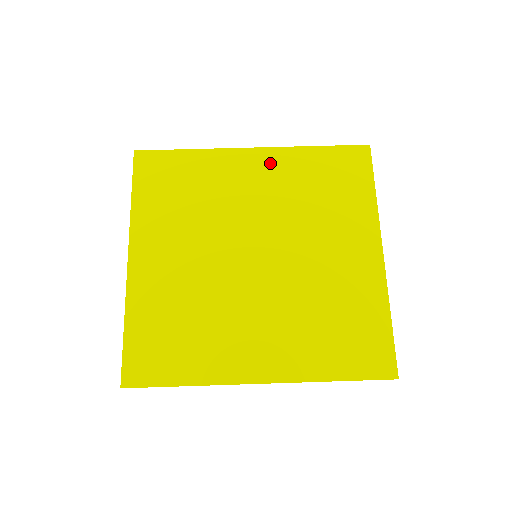
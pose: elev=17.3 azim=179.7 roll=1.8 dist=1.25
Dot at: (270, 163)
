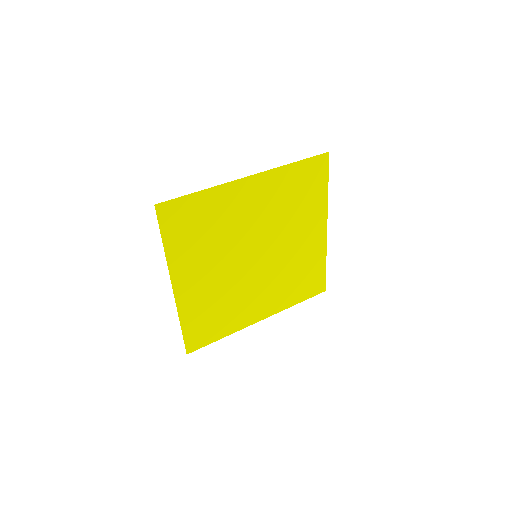
Dot at: (263, 186)
